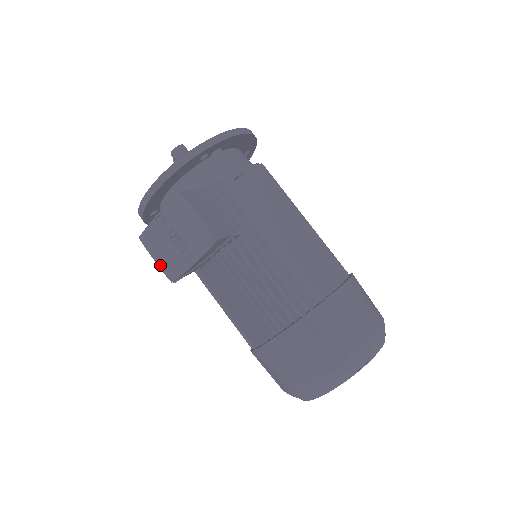
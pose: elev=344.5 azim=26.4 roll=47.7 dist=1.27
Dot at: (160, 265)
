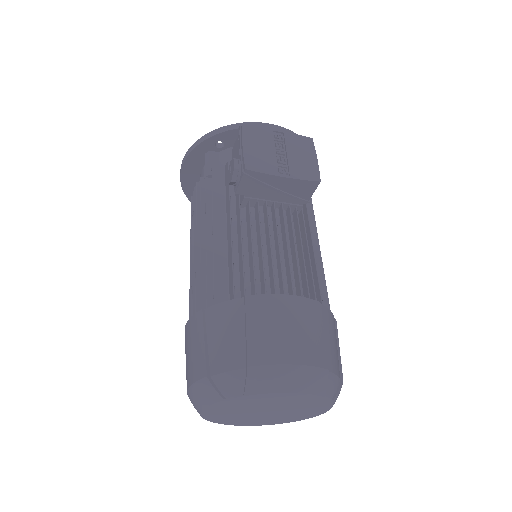
Dot at: (246, 152)
